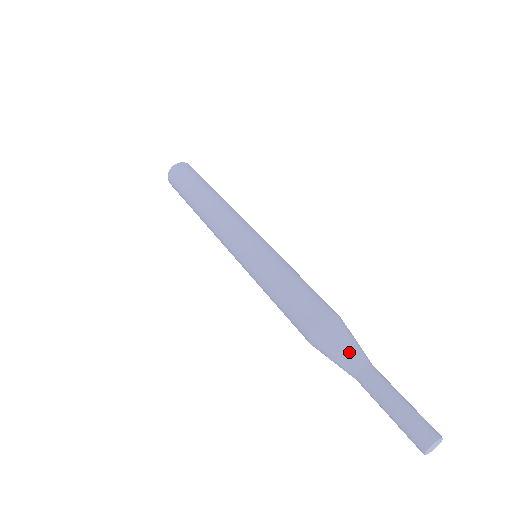
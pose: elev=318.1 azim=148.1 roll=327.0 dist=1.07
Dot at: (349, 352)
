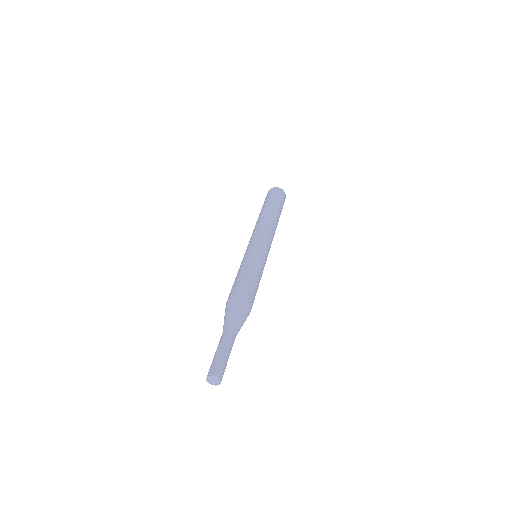
Dot at: (224, 322)
